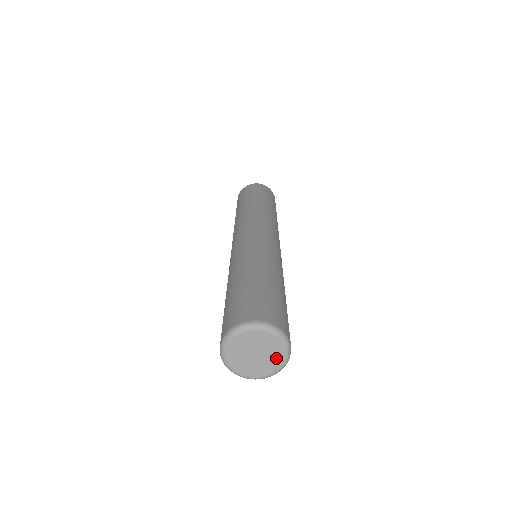
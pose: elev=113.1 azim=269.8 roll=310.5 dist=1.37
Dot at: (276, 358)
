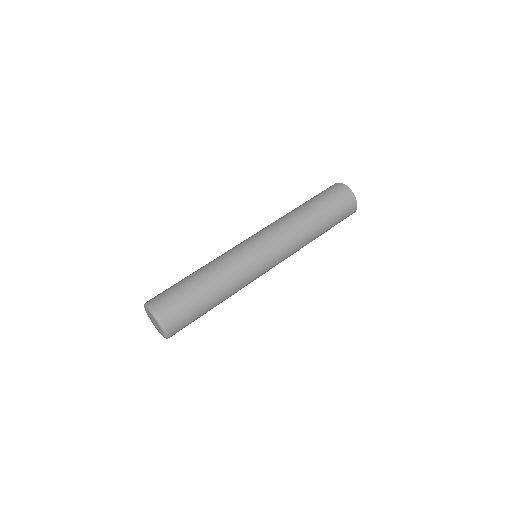
Dot at: (161, 333)
